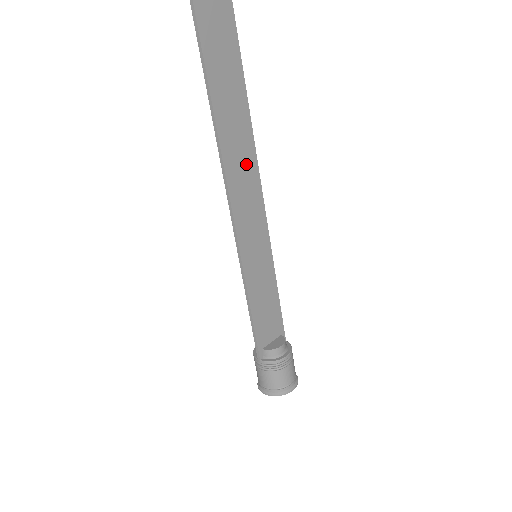
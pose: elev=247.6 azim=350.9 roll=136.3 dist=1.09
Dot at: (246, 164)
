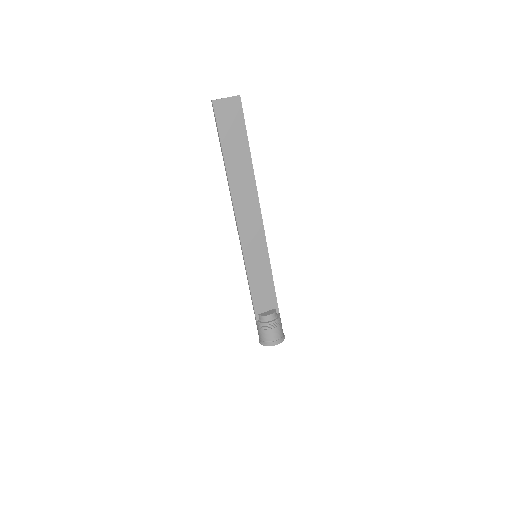
Dot at: (250, 201)
